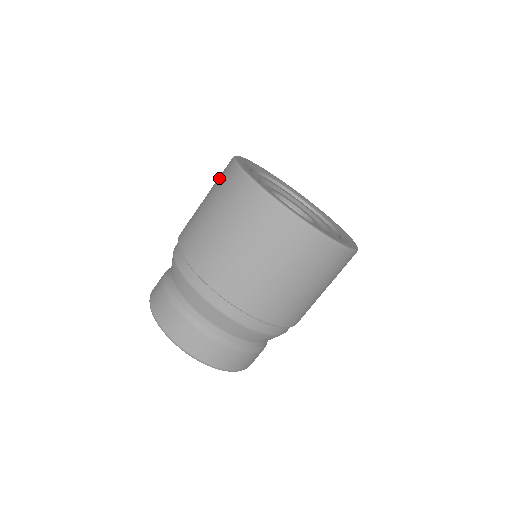
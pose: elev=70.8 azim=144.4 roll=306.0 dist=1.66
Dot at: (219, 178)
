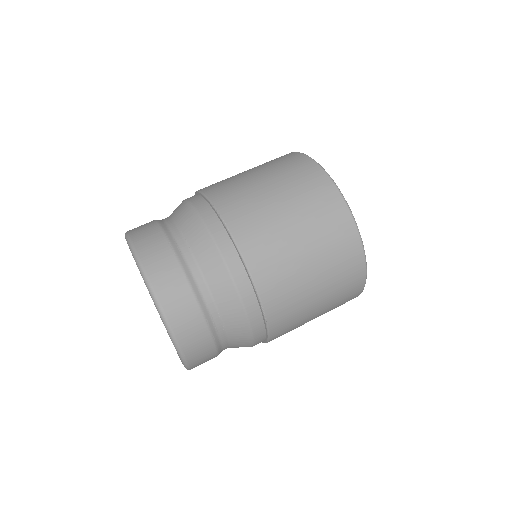
Dot at: occluded
